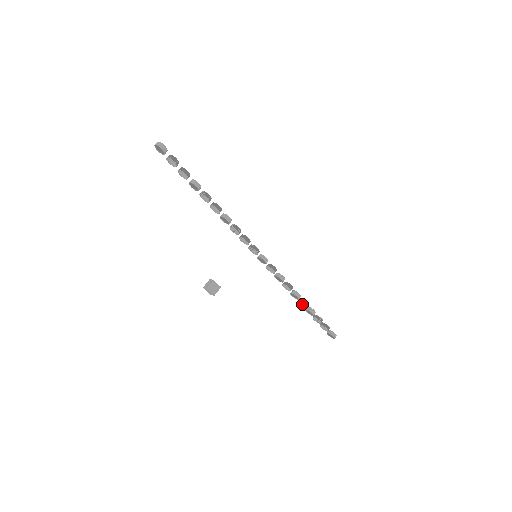
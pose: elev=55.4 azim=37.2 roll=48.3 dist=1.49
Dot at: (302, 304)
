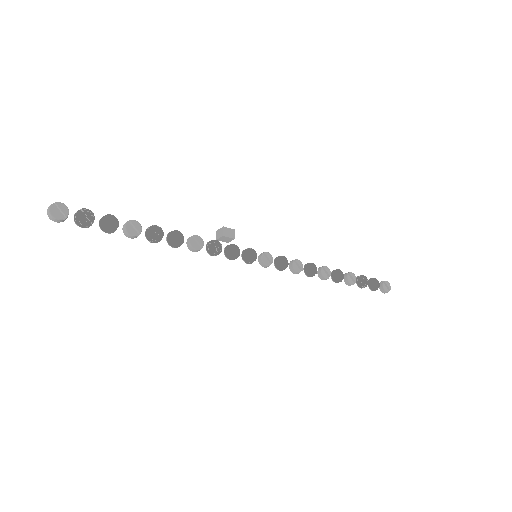
Dot at: (340, 271)
